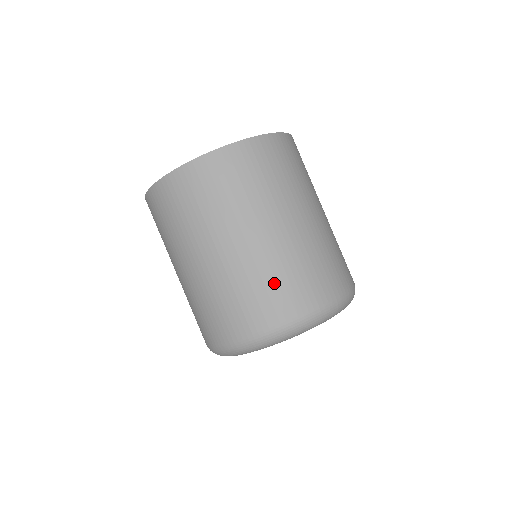
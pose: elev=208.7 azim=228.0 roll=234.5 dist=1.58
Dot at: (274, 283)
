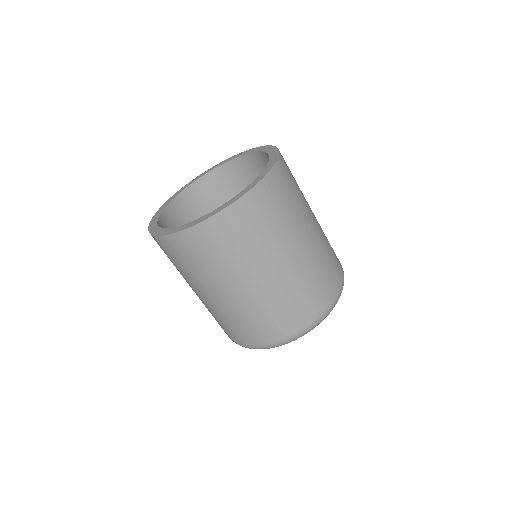
Dot at: (282, 309)
